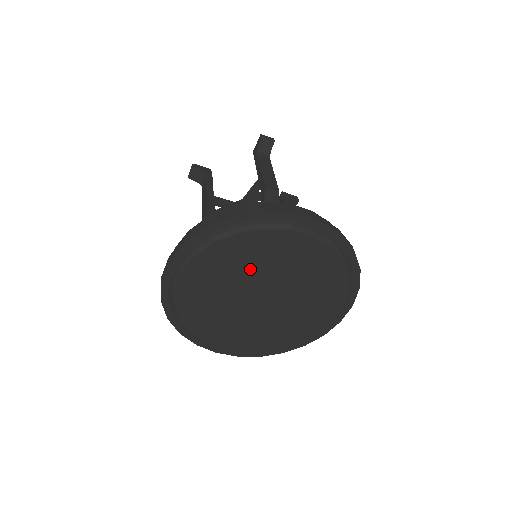
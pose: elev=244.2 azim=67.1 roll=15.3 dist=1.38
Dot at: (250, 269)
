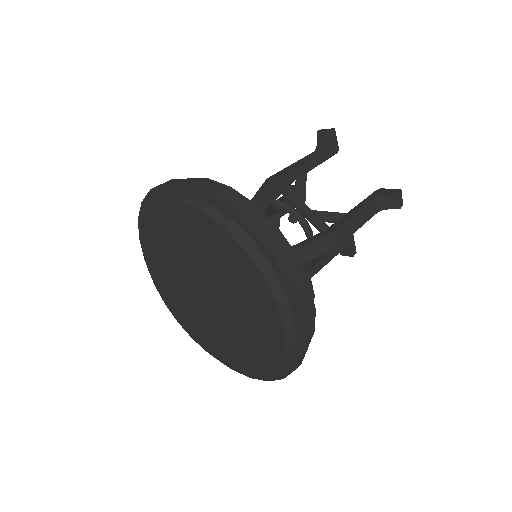
Dot at: (175, 256)
